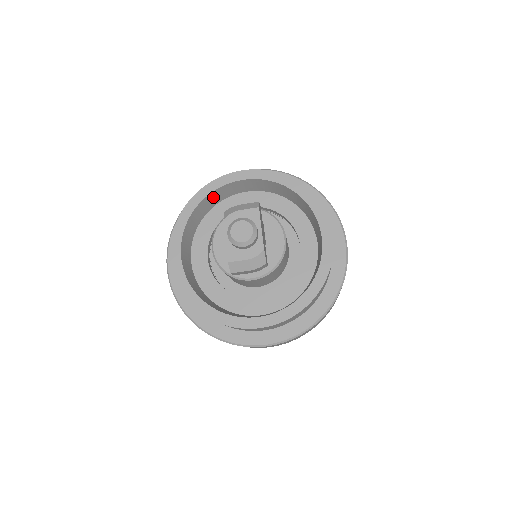
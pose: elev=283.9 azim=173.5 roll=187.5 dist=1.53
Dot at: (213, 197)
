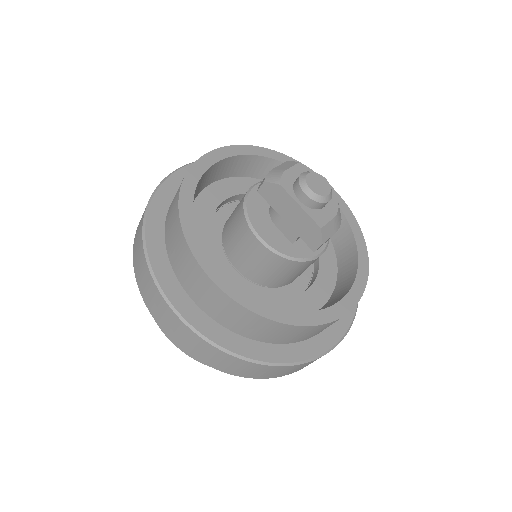
Dot at: occluded
